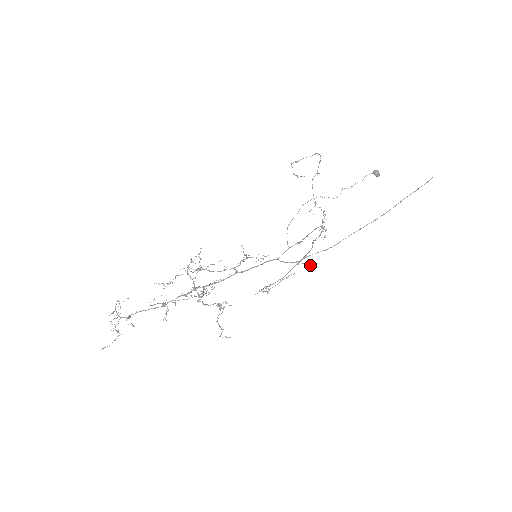
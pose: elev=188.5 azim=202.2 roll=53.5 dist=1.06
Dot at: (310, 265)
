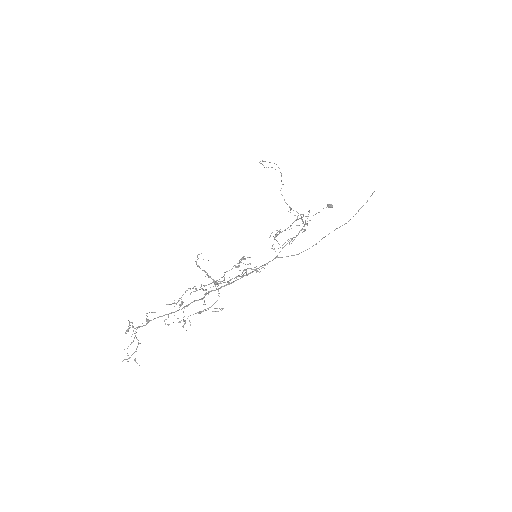
Dot at: (307, 218)
